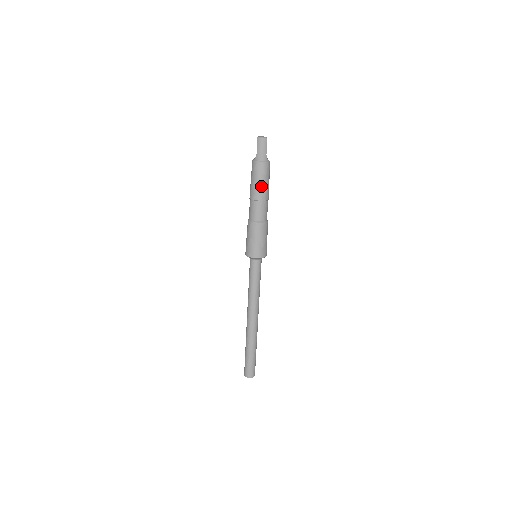
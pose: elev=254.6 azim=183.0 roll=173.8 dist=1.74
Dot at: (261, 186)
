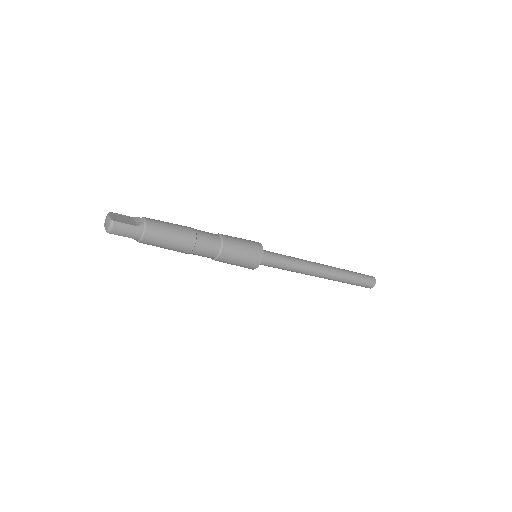
Dot at: (176, 242)
